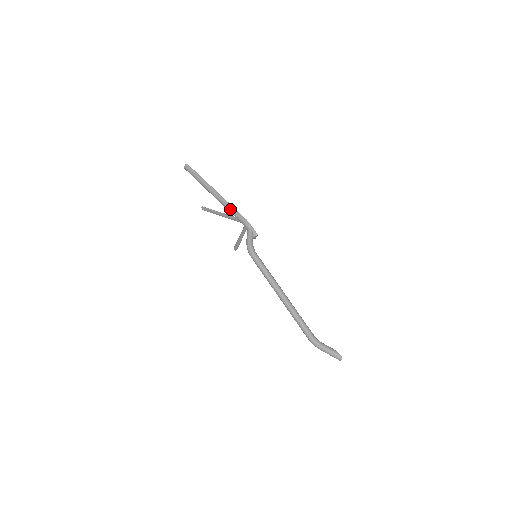
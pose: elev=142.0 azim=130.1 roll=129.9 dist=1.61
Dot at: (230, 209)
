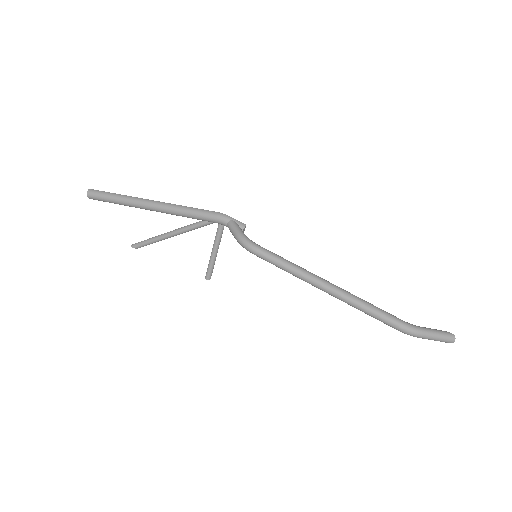
Dot at: (187, 211)
